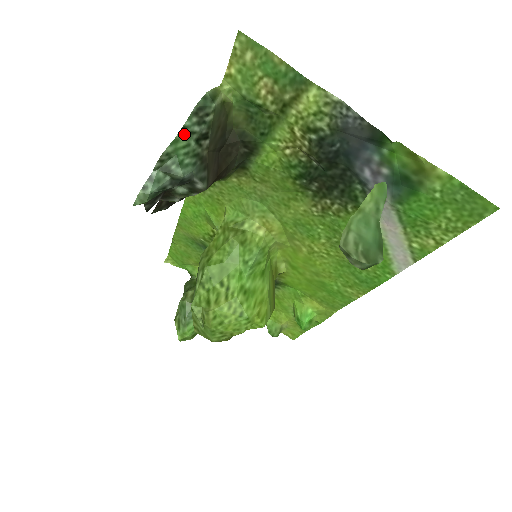
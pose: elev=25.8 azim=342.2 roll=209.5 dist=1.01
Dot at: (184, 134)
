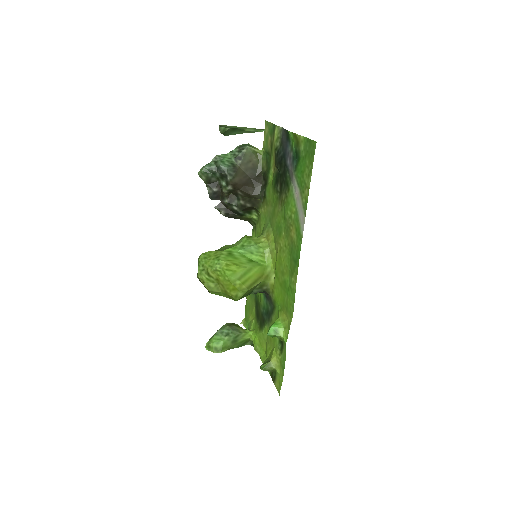
Dot at: (231, 154)
